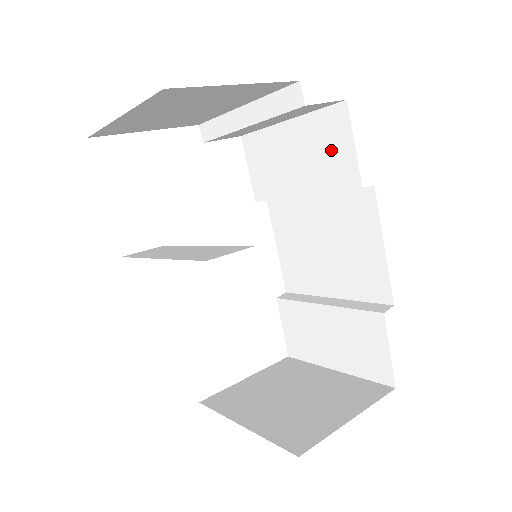
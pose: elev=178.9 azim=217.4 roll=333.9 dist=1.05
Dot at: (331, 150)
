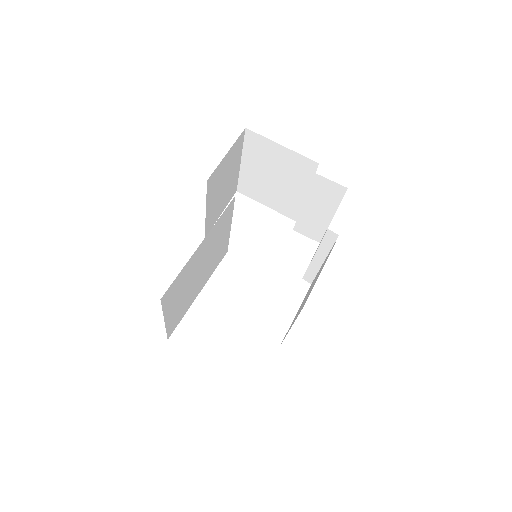
Dot at: occluded
